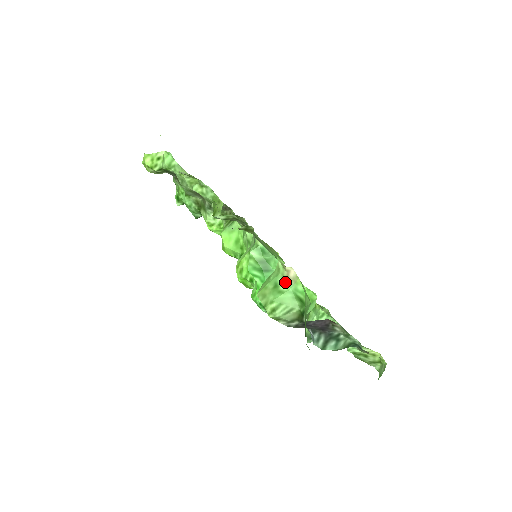
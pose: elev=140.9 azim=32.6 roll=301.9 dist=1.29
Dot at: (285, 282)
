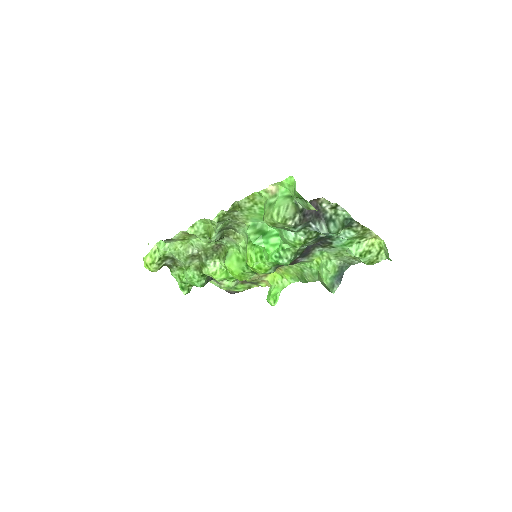
Dot at: (273, 197)
